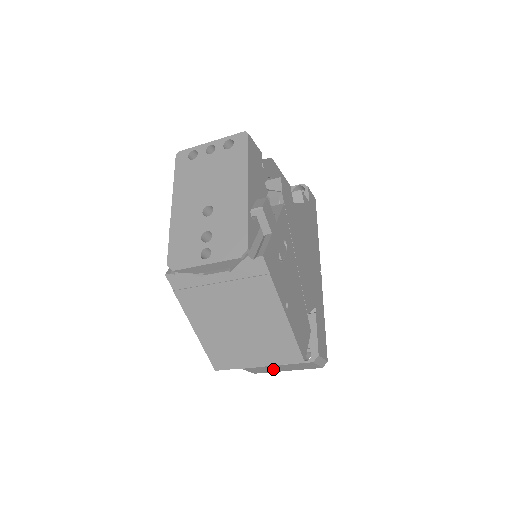
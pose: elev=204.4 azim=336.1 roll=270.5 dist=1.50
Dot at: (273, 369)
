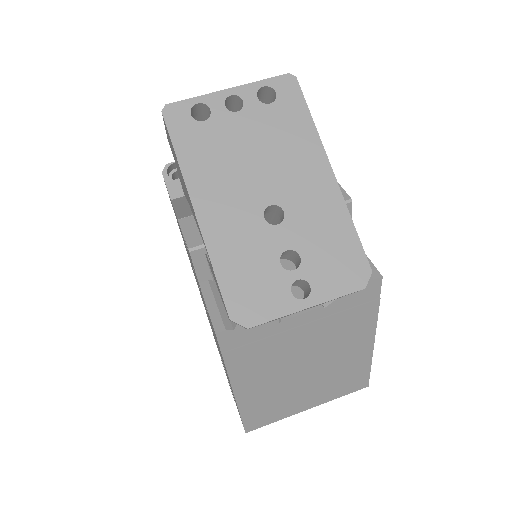
Dot at: occluded
